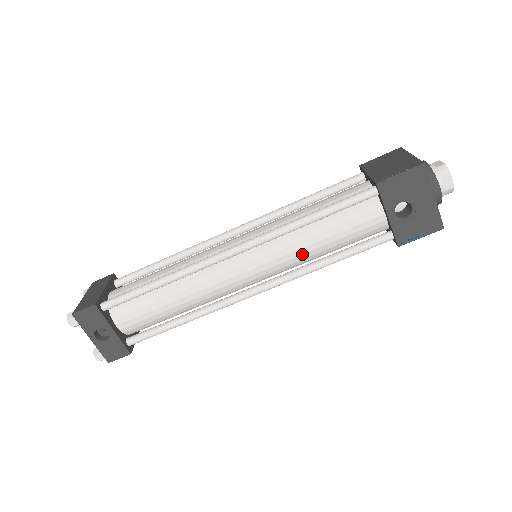
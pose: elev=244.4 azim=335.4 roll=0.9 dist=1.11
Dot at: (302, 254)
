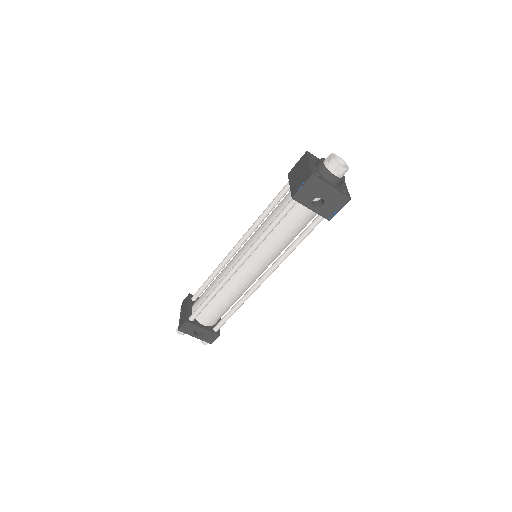
Dot at: (277, 249)
